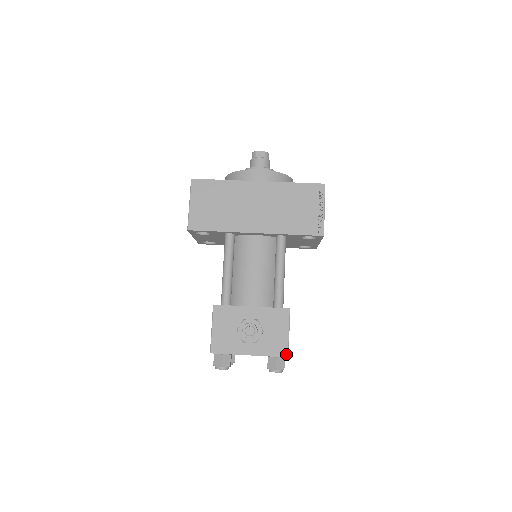
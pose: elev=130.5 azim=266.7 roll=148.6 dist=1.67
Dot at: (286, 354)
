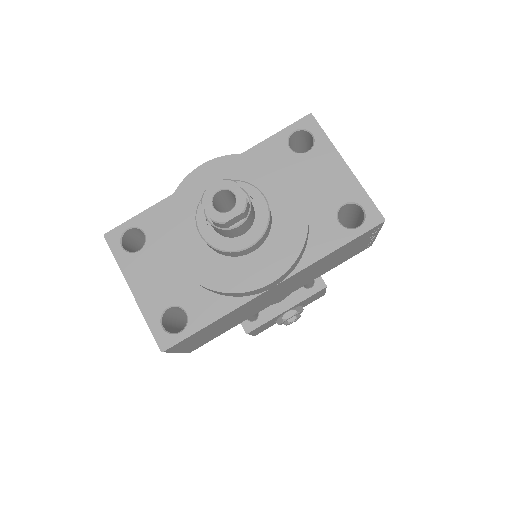
Dot at: (323, 295)
